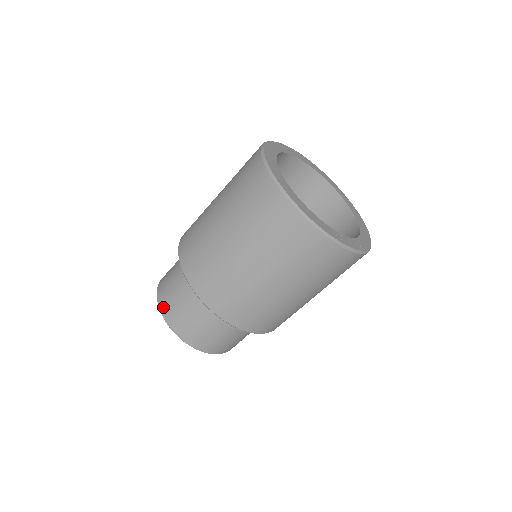
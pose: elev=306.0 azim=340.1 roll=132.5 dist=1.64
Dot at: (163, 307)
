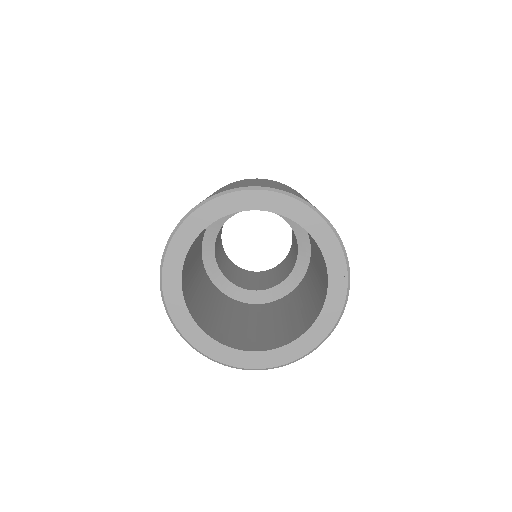
Dot at: occluded
